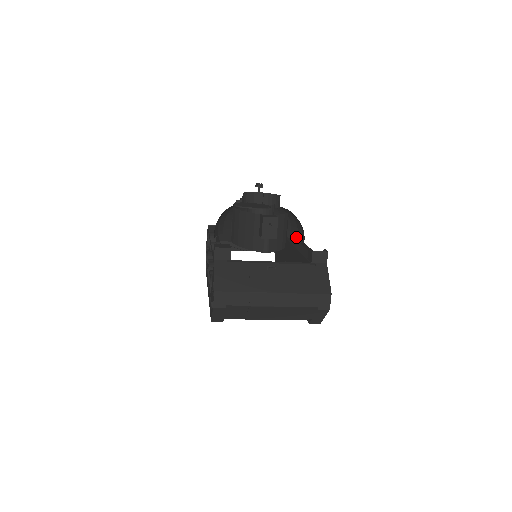
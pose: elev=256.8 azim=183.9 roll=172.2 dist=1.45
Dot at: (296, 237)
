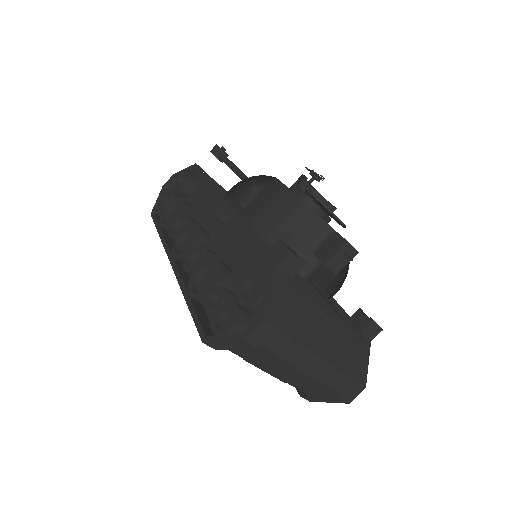
Dot at: occluded
